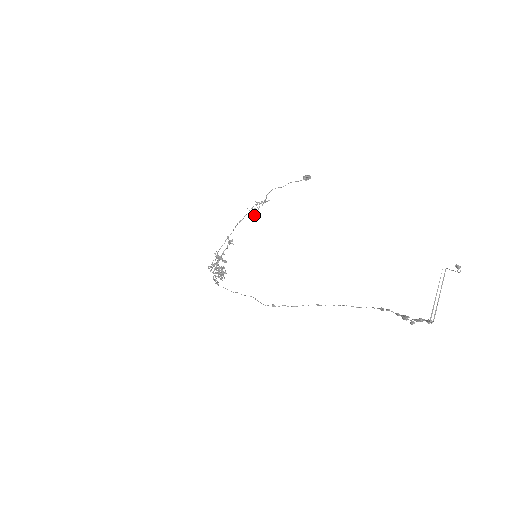
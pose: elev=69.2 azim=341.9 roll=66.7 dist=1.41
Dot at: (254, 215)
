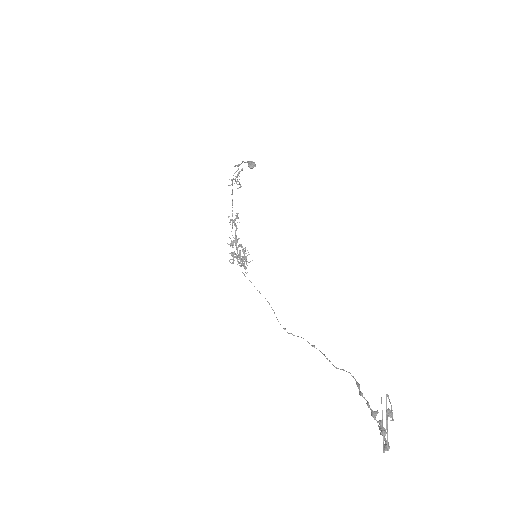
Dot at: occluded
